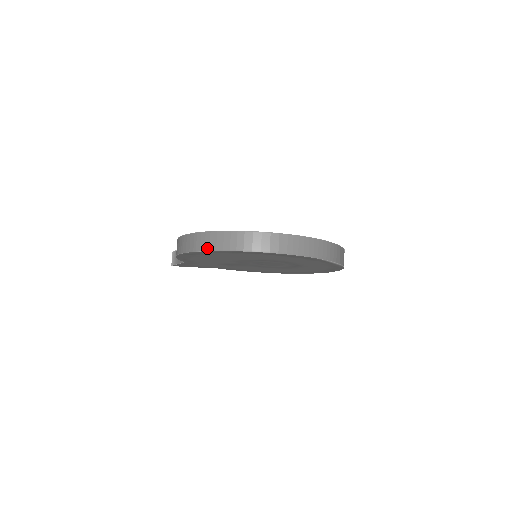
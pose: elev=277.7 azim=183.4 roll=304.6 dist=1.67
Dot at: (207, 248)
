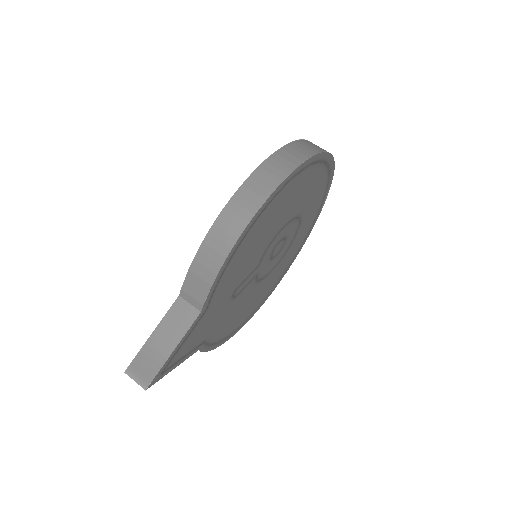
Dot at: (292, 166)
